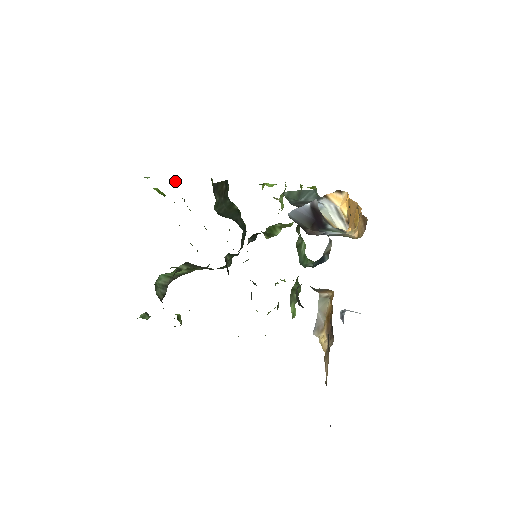
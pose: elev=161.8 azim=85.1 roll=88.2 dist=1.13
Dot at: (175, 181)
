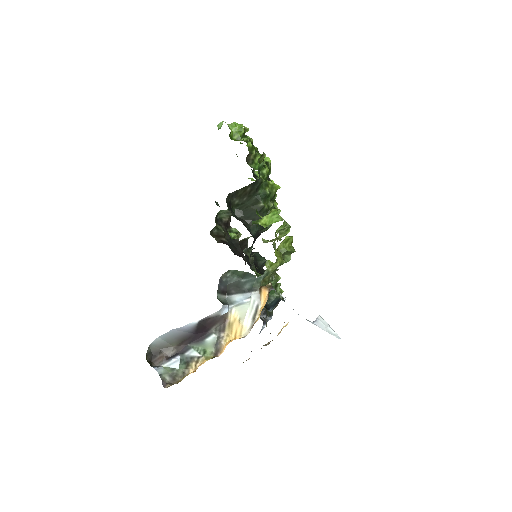
Dot at: (248, 128)
